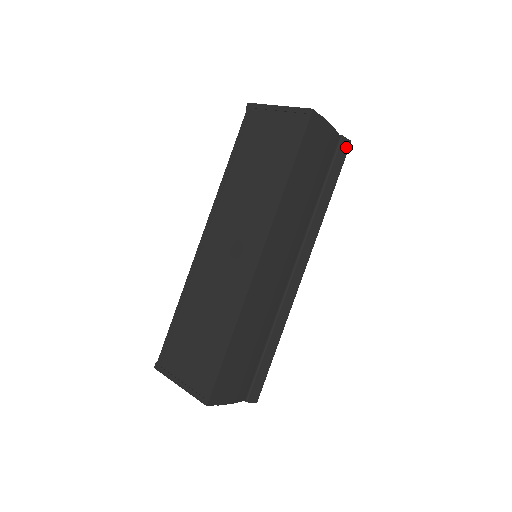
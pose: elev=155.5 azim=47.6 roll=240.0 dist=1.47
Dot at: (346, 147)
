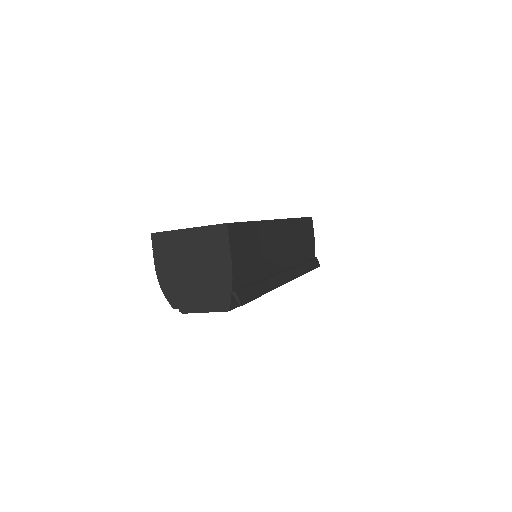
Dot at: (318, 264)
